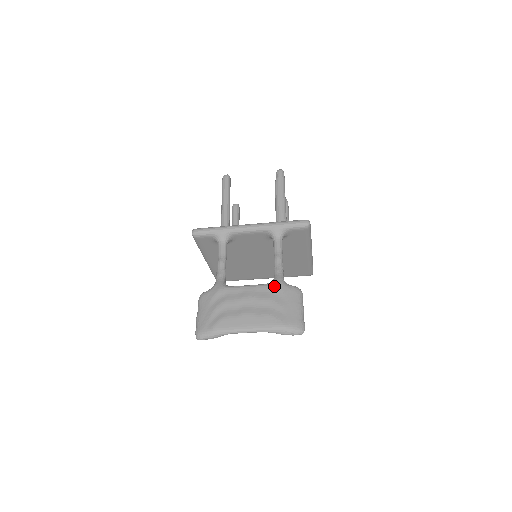
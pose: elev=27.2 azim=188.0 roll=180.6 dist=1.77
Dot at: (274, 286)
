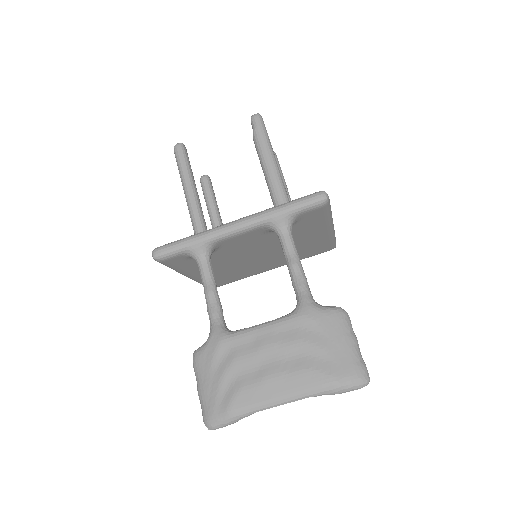
Dot at: (302, 317)
